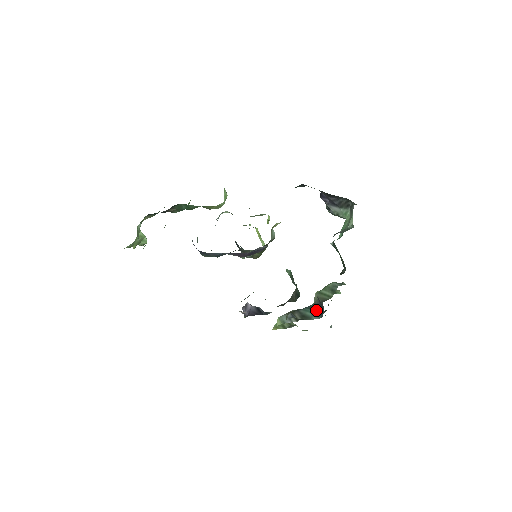
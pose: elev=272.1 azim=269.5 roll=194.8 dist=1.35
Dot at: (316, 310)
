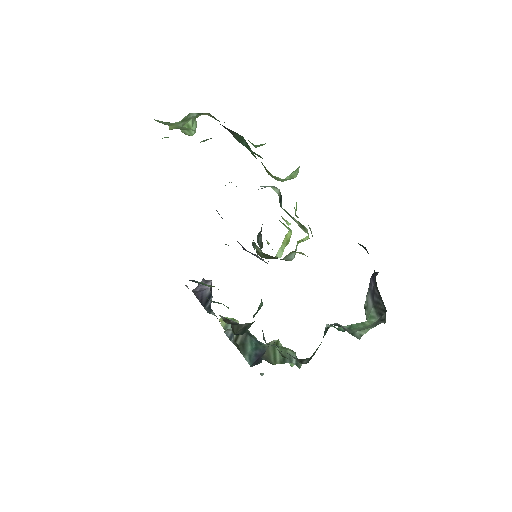
Dot at: (257, 354)
